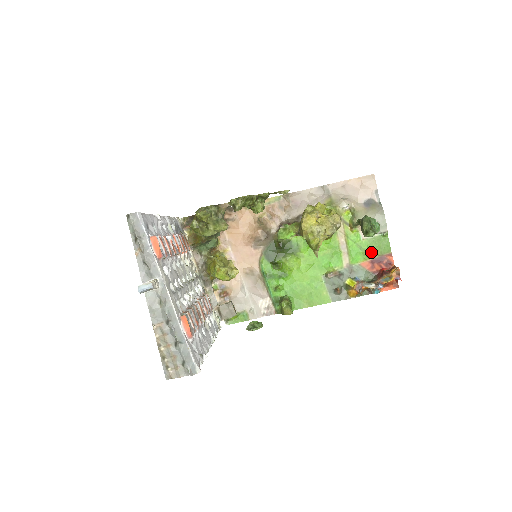
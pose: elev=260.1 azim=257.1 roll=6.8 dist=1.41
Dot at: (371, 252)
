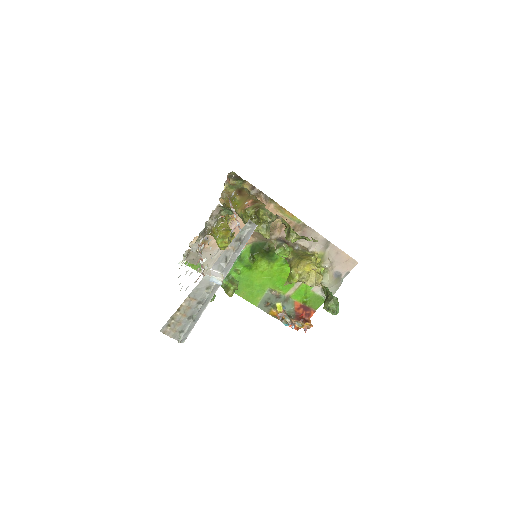
Dot at: (308, 301)
